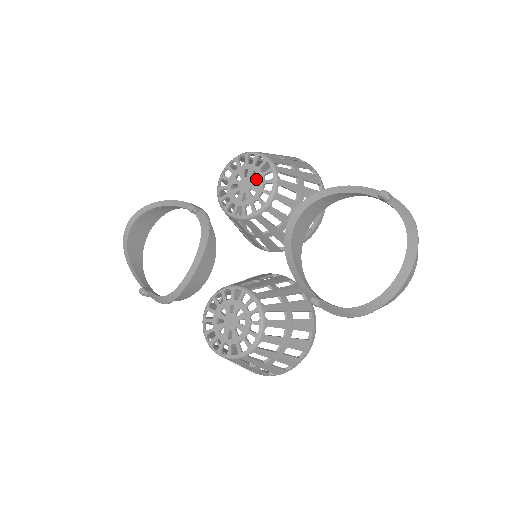
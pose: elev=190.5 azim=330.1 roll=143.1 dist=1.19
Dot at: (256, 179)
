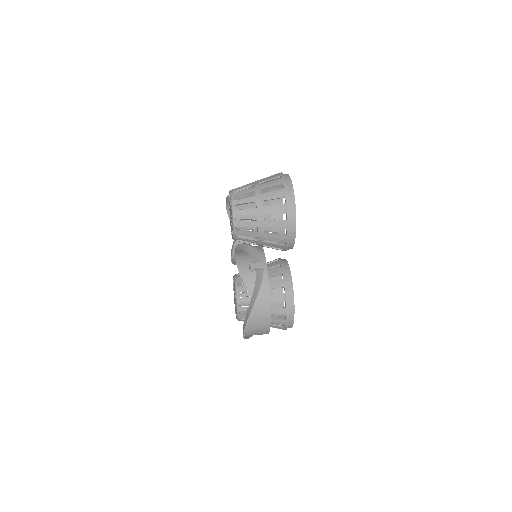
Dot at: occluded
